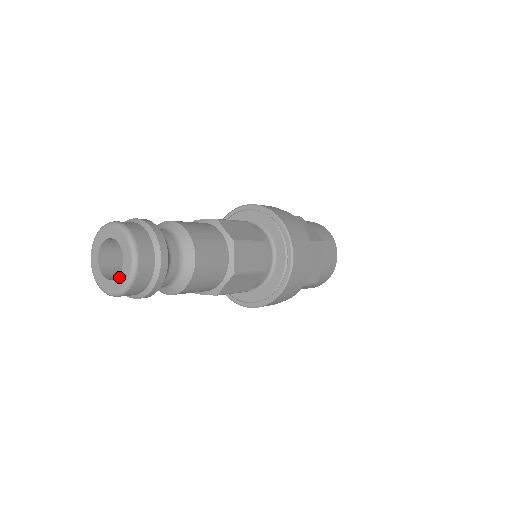
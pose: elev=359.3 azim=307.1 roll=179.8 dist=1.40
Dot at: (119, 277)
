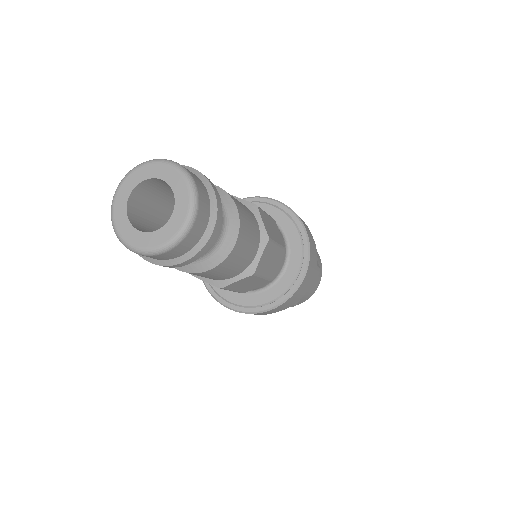
Dot at: (156, 233)
